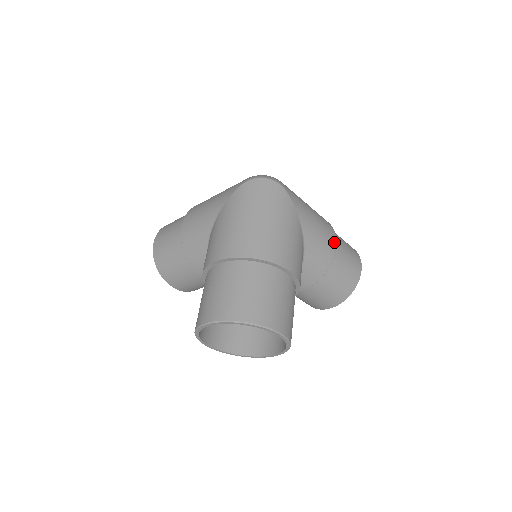
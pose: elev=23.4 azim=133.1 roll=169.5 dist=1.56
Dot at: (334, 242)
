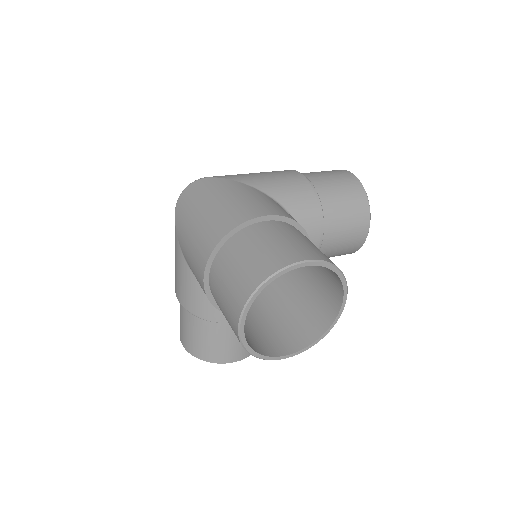
Dot at: (298, 174)
